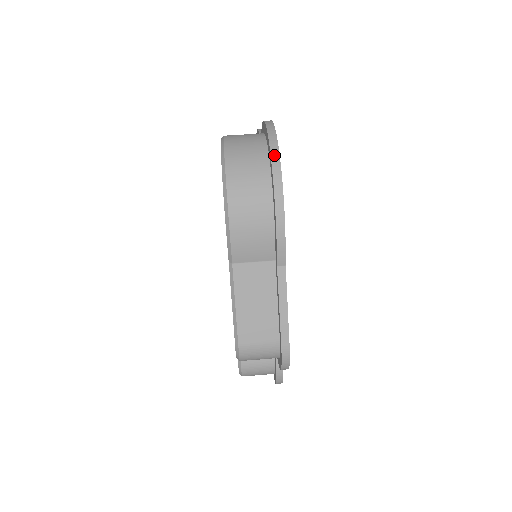
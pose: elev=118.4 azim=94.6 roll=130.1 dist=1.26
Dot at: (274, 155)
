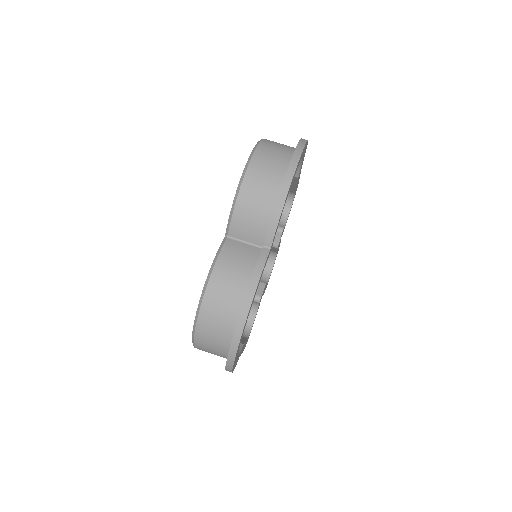
Dot at: (229, 362)
